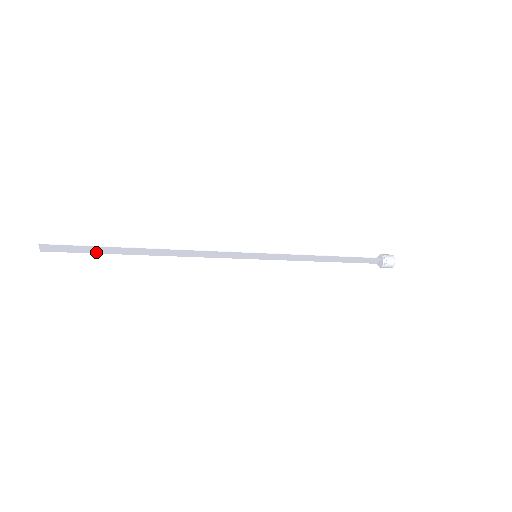
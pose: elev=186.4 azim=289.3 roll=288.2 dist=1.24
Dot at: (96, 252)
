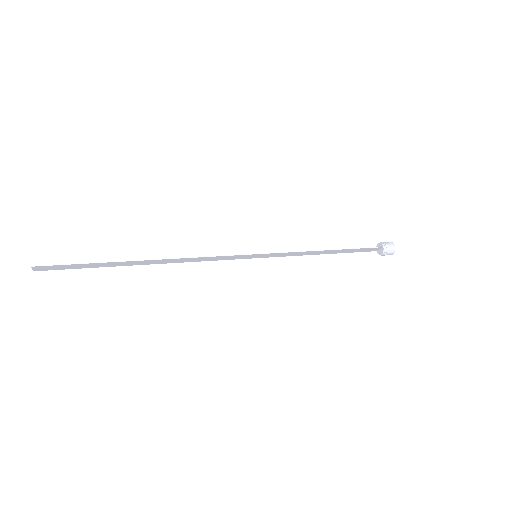
Dot at: (92, 267)
